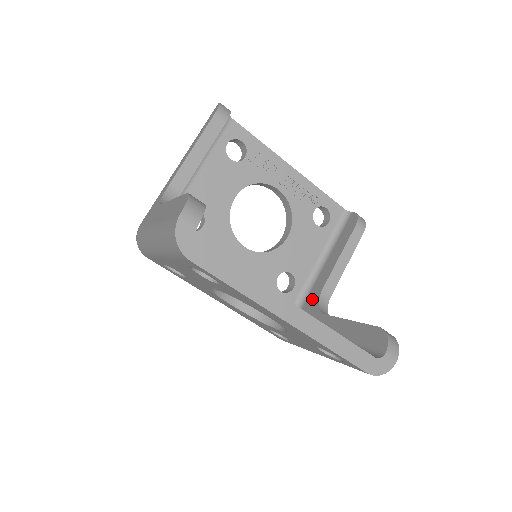
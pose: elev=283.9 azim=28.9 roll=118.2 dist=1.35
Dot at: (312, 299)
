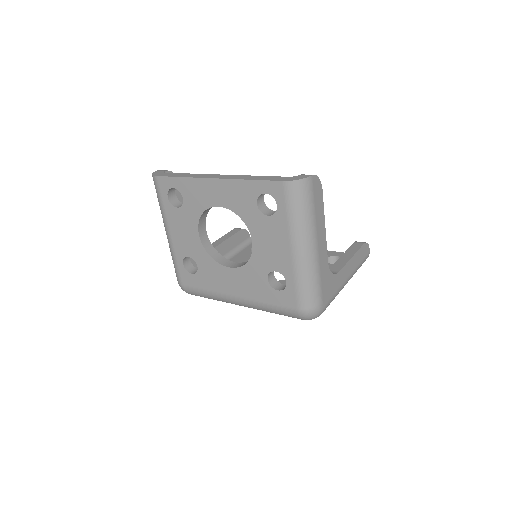
Dot at: occluded
